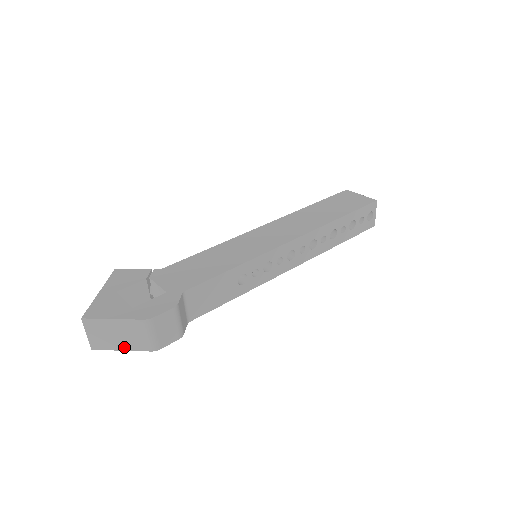
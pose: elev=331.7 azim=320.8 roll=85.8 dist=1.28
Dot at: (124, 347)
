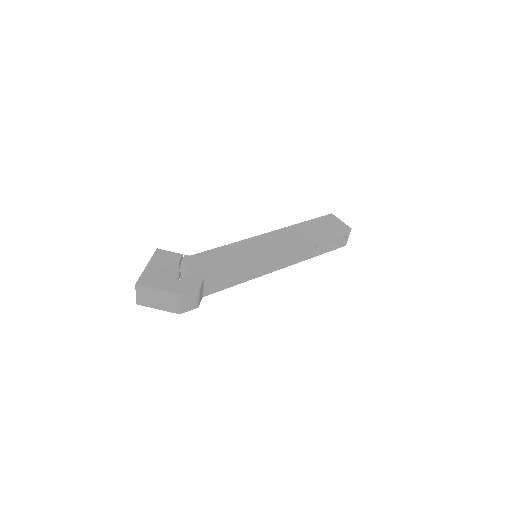
Dot at: (159, 307)
